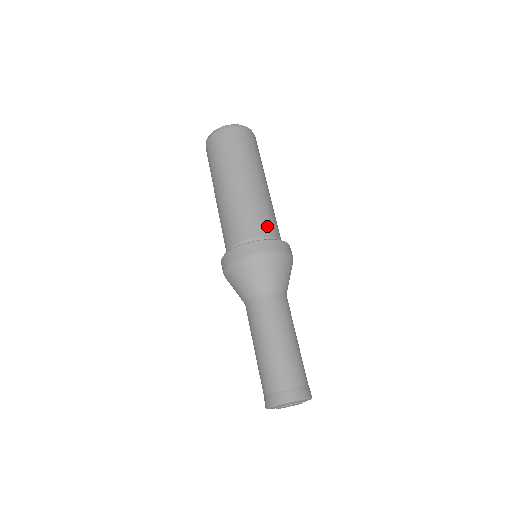
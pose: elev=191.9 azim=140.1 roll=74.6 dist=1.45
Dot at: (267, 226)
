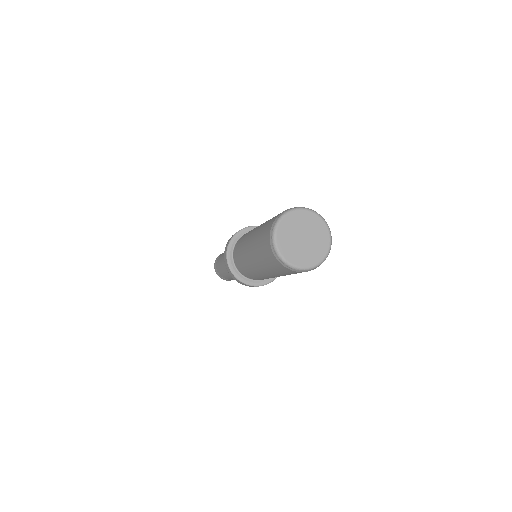
Dot at: (262, 279)
